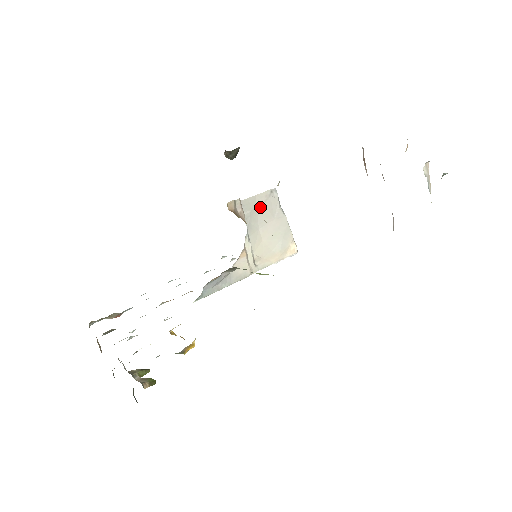
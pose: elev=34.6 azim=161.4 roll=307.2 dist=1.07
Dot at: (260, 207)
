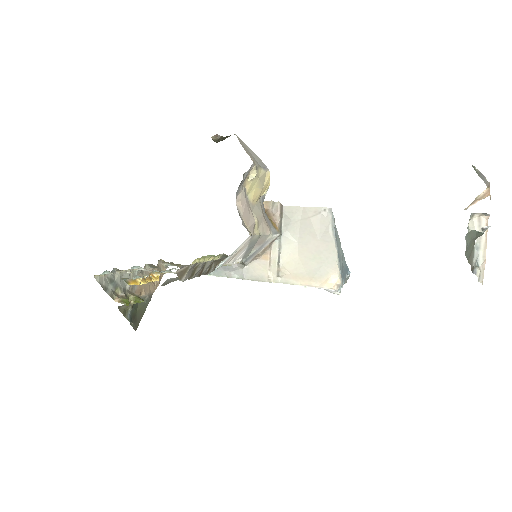
Dot at: (305, 220)
